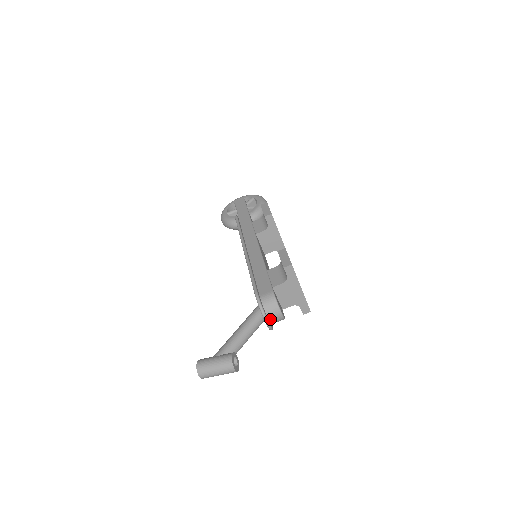
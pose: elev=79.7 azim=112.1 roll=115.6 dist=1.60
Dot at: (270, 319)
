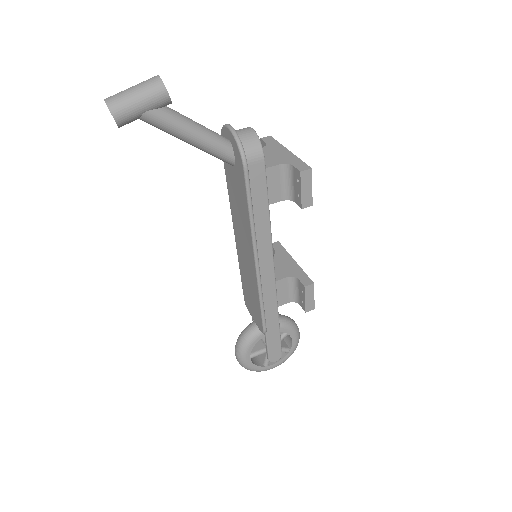
Dot at: occluded
